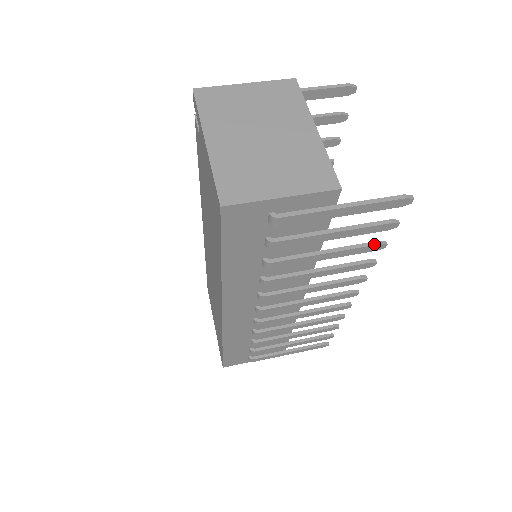
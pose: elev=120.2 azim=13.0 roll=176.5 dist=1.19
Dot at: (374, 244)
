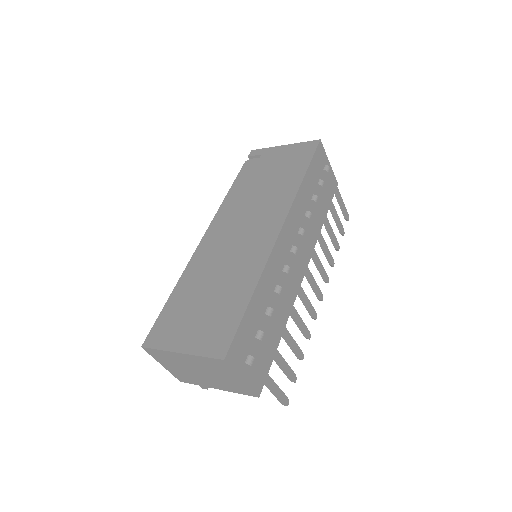
Dot at: (337, 241)
